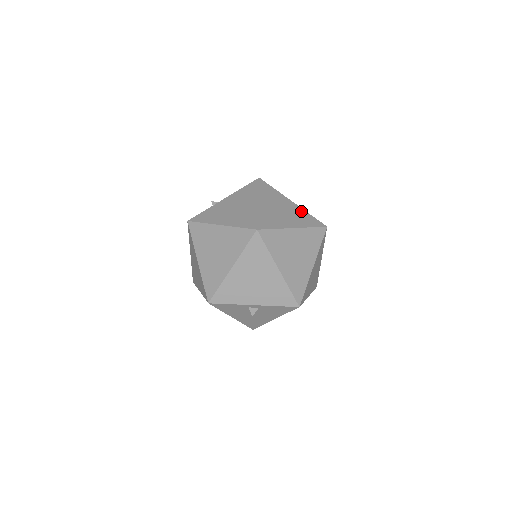
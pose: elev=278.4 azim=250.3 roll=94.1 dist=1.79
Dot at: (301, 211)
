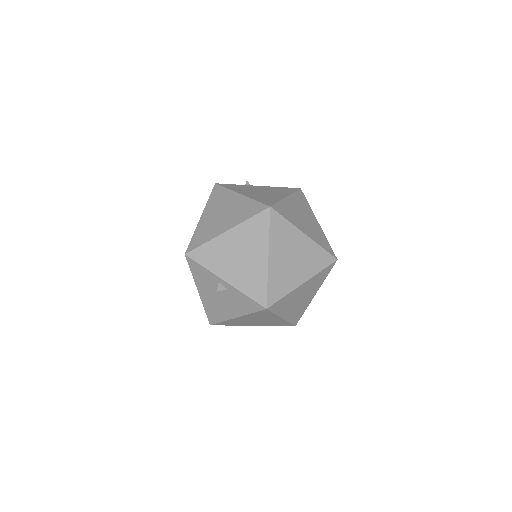
Dot at: (321, 232)
